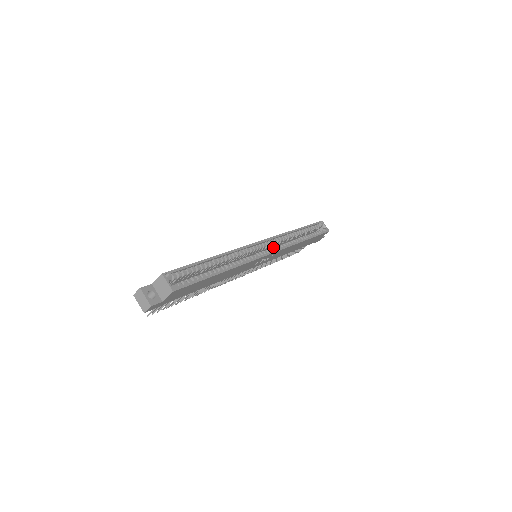
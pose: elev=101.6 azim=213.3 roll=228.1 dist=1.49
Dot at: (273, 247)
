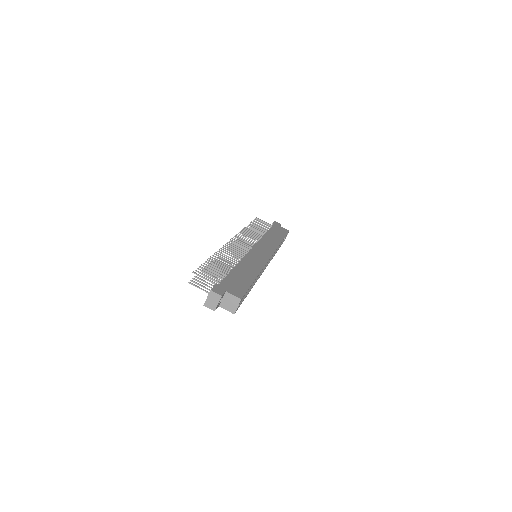
Dot at: occluded
